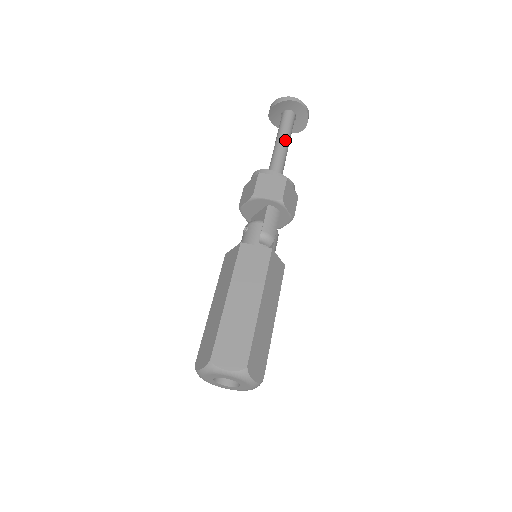
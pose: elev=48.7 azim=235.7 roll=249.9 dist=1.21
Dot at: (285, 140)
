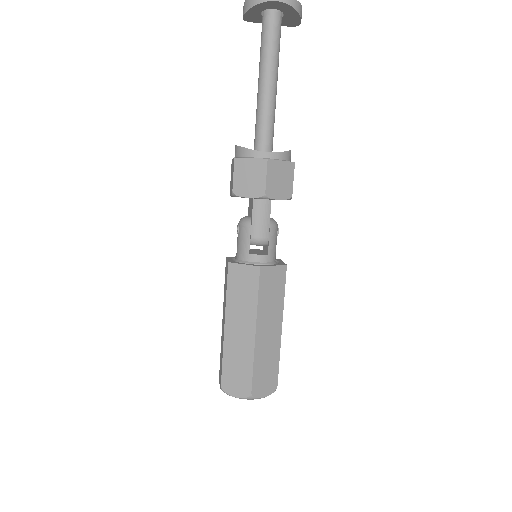
Dot at: (268, 73)
